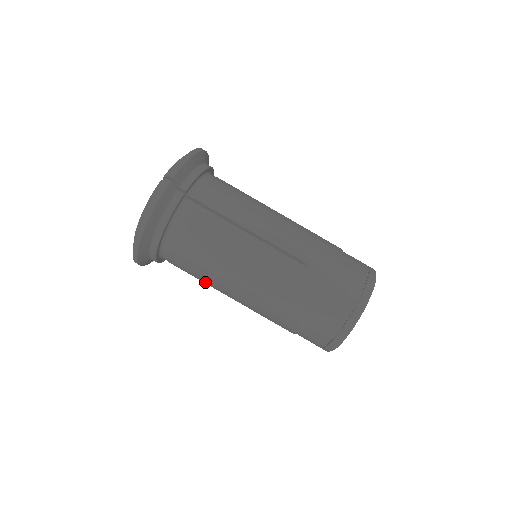
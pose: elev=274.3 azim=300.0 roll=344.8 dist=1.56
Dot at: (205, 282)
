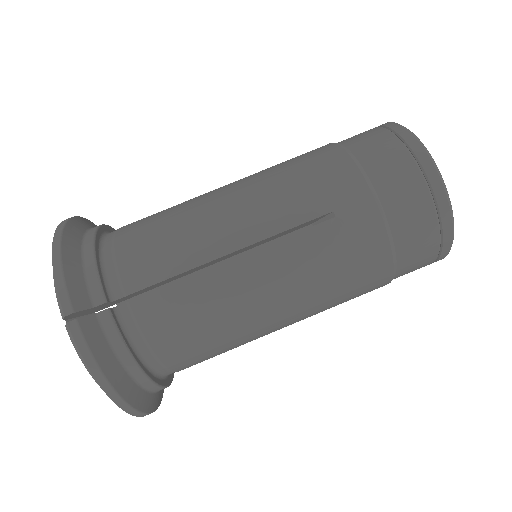
Dot at: occluded
